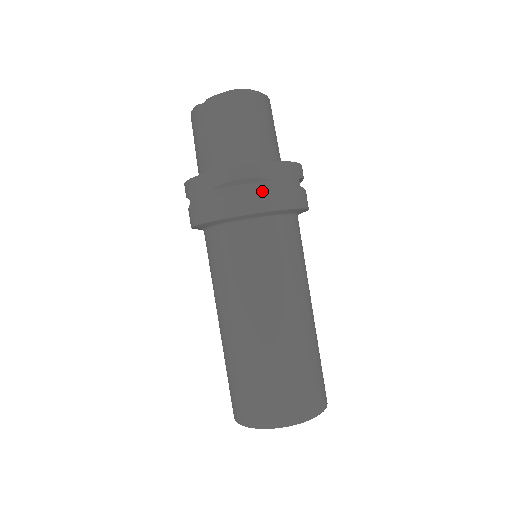
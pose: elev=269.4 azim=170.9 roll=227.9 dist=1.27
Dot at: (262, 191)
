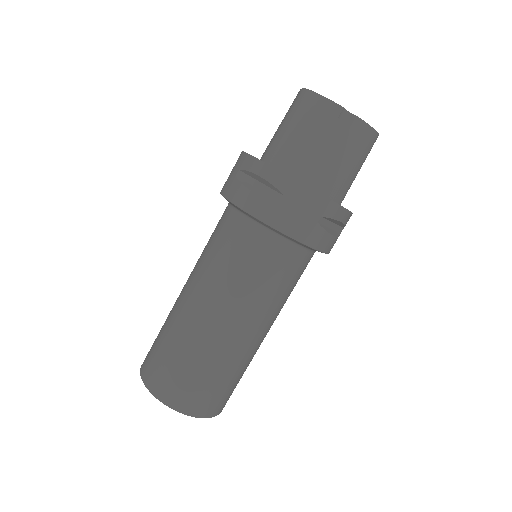
Dot at: occluded
